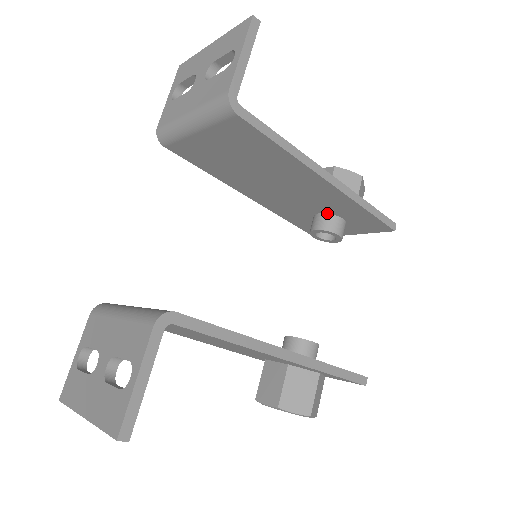
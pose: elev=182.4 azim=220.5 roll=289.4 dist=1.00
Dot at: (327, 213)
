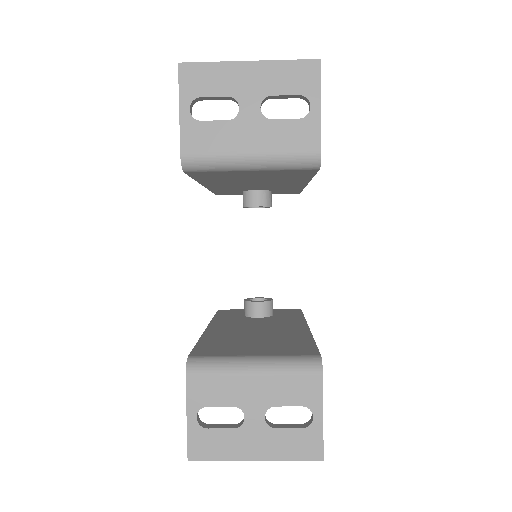
Dot at: (264, 190)
